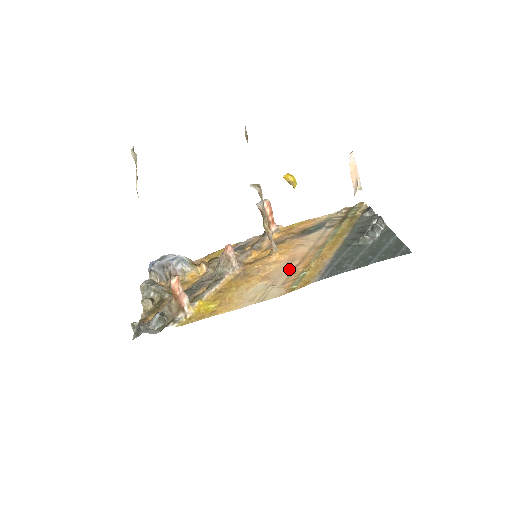
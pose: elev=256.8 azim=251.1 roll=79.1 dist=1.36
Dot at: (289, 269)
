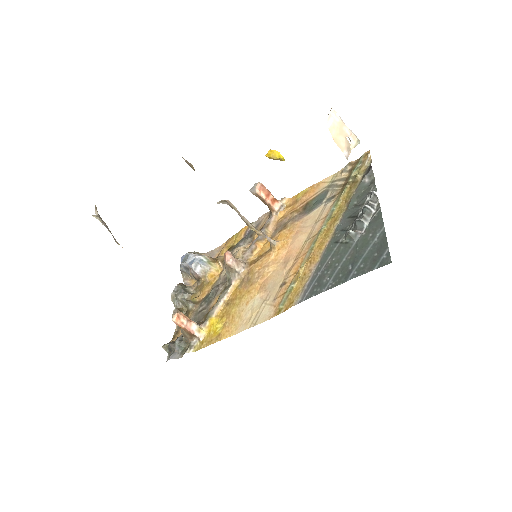
Dot at: (282, 276)
